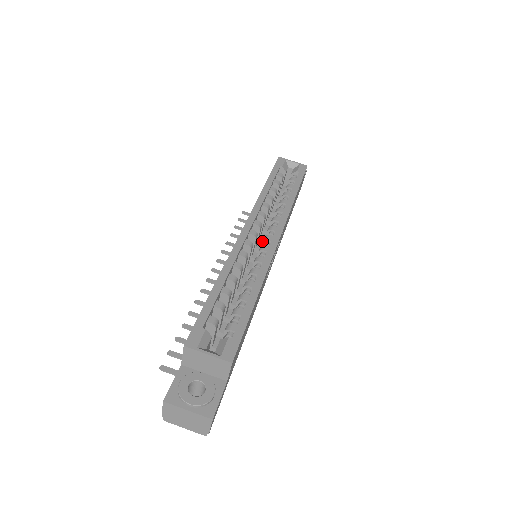
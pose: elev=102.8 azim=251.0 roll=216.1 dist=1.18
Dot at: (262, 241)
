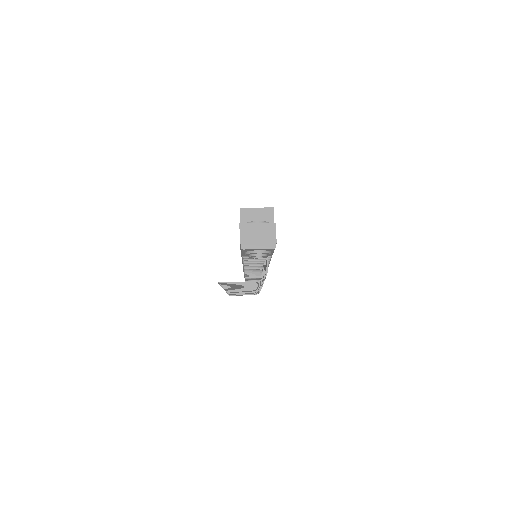
Dot at: occluded
